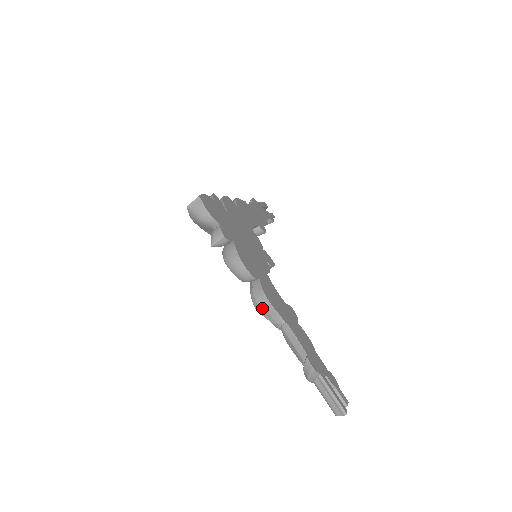
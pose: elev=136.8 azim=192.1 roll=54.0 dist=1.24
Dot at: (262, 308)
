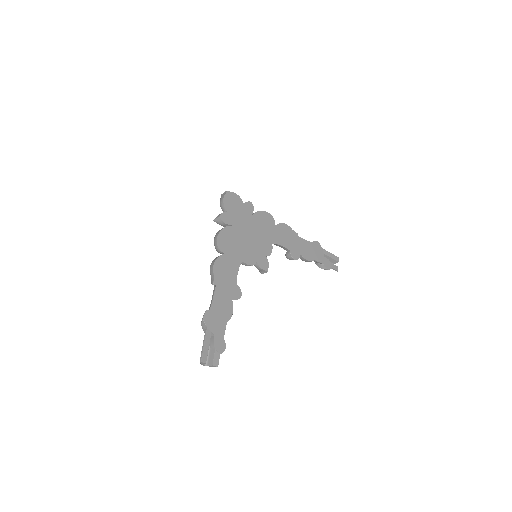
Dot at: (210, 268)
